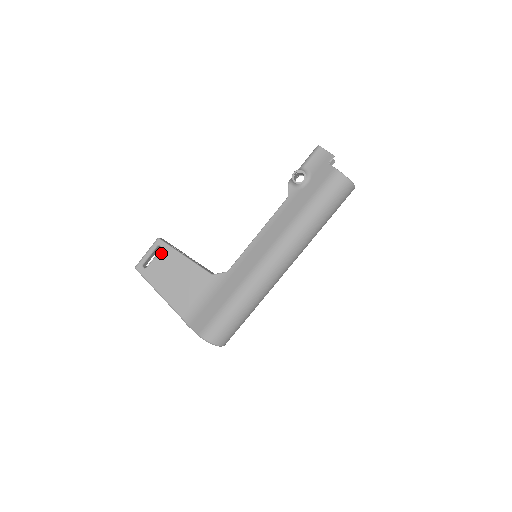
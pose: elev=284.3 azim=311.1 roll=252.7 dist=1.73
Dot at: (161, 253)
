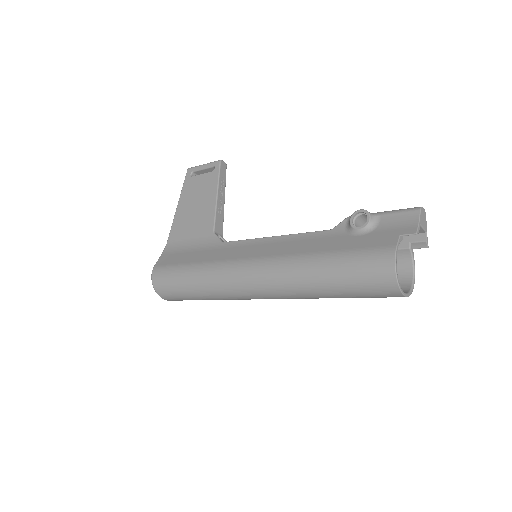
Dot at: (209, 175)
